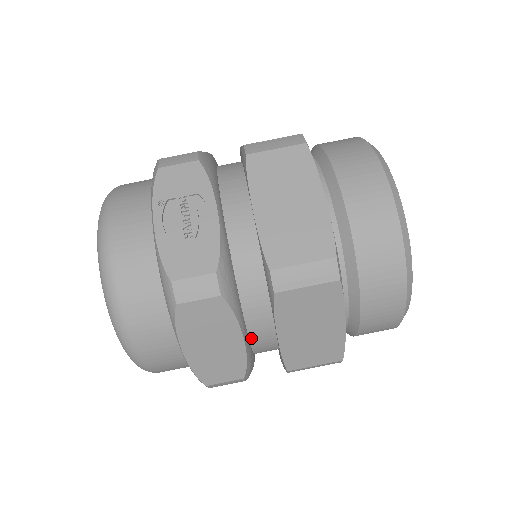
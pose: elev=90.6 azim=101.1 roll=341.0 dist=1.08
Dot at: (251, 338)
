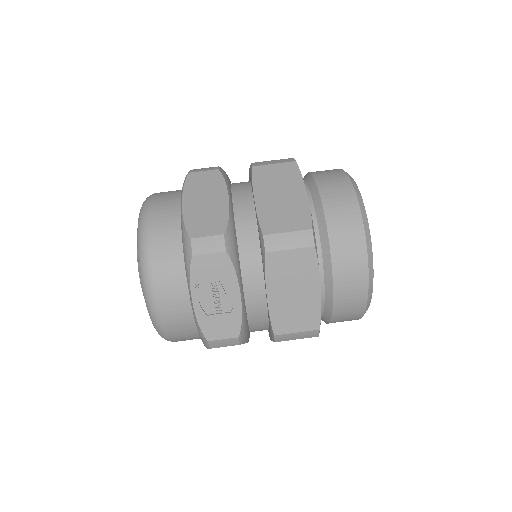
Dot at: occluded
